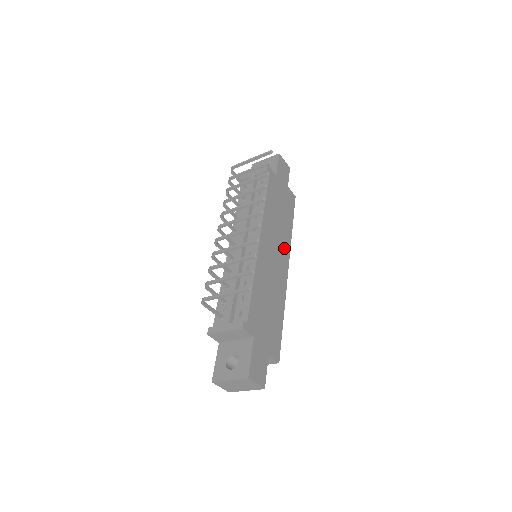
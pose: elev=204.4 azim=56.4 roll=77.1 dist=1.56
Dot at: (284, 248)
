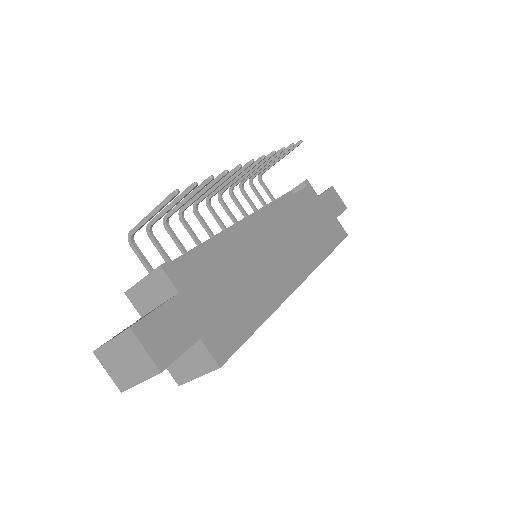
Dot at: (302, 260)
